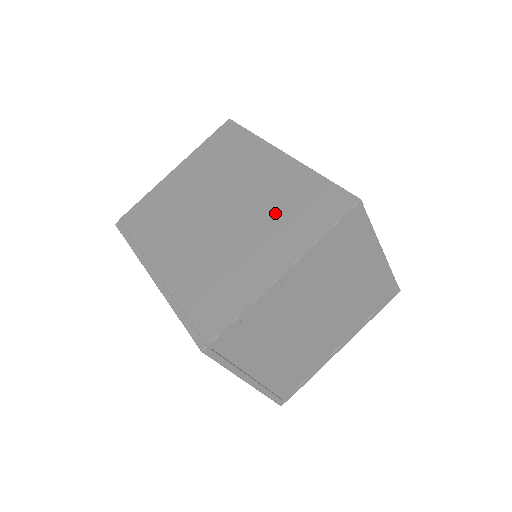
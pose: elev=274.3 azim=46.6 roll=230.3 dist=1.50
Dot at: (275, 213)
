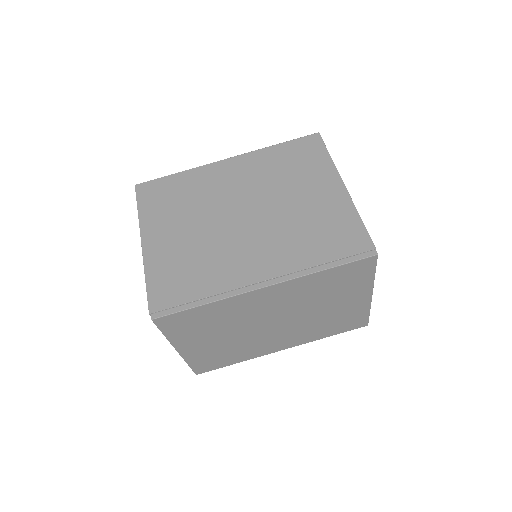
Dot at: (284, 177)
